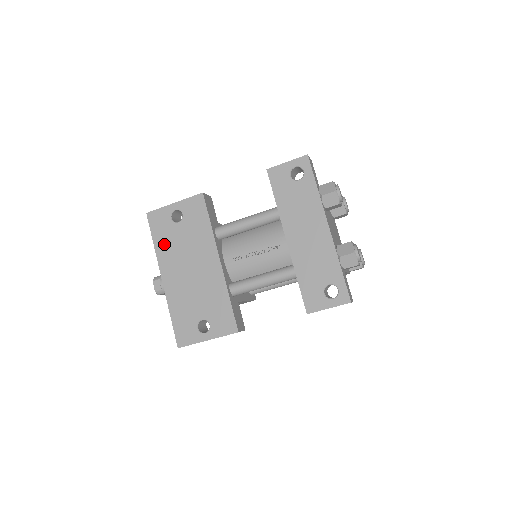
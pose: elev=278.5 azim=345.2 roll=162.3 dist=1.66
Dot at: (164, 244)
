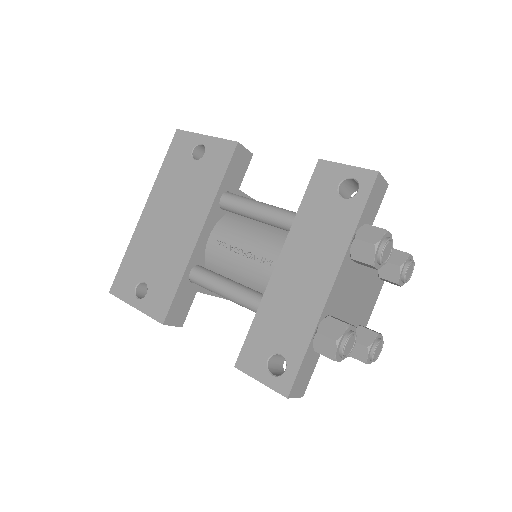
Dot at: (168, 174)
